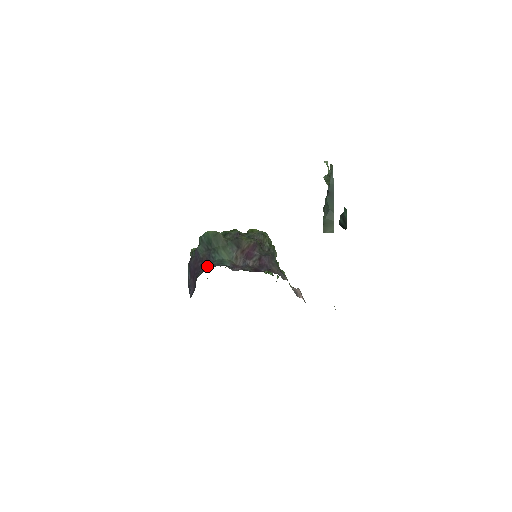
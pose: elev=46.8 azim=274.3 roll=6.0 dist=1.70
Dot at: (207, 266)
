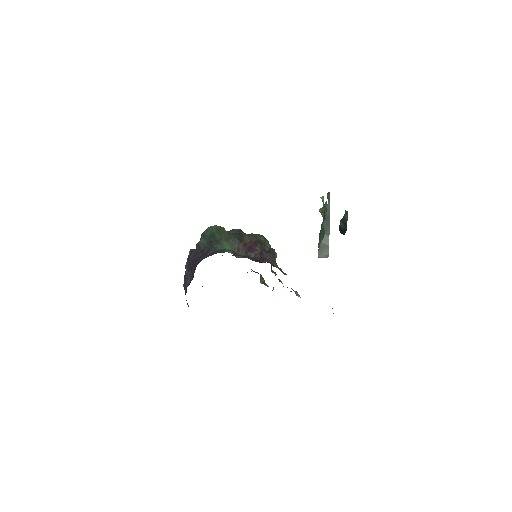
Dot at: (208, 254)
